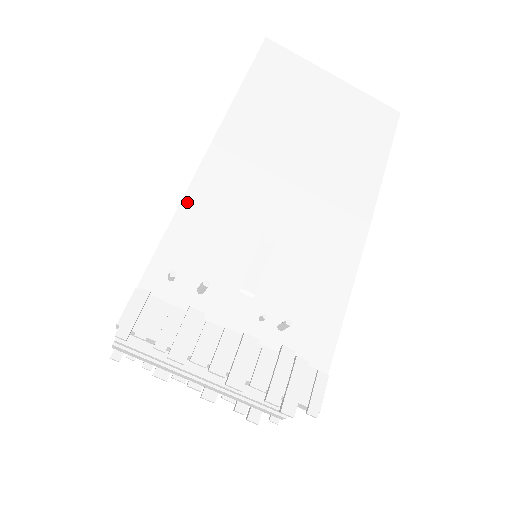
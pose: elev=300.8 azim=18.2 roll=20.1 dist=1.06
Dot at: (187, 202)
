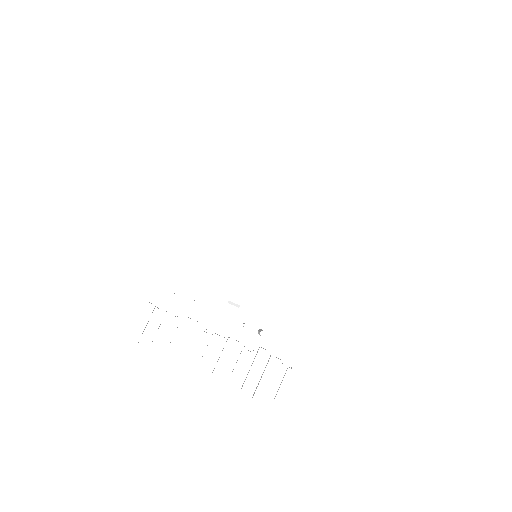
Dot at: (186, 226)
